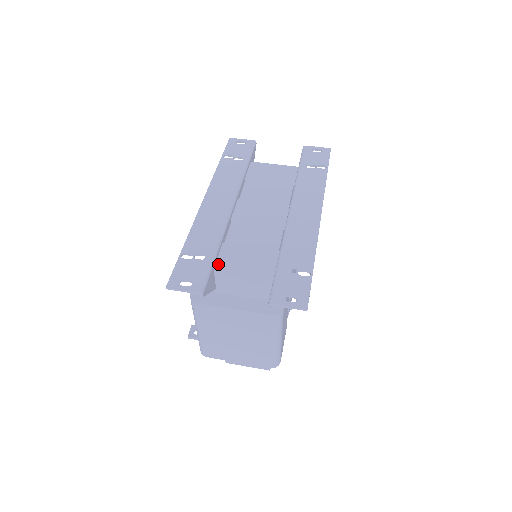
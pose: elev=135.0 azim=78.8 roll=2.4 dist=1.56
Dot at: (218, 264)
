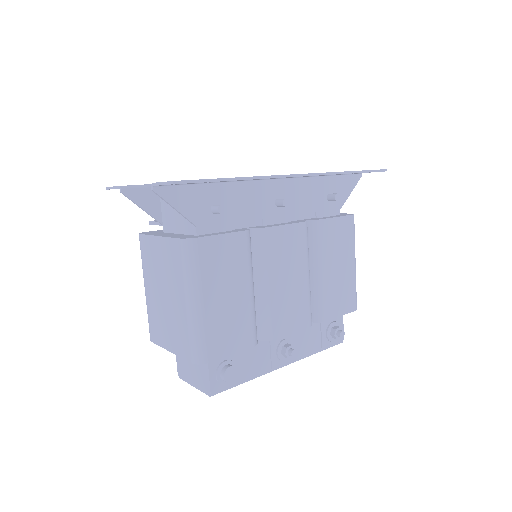
Dot at: occluded
